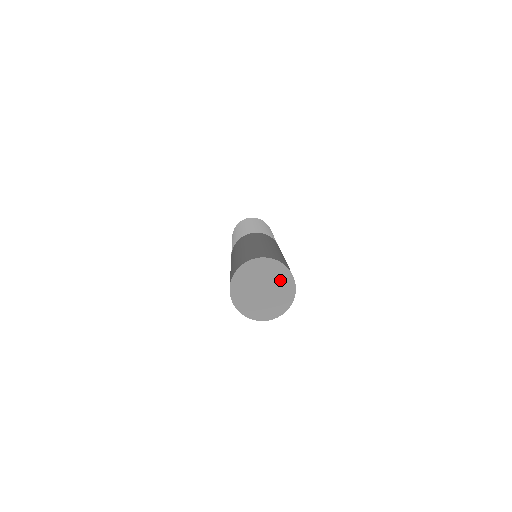
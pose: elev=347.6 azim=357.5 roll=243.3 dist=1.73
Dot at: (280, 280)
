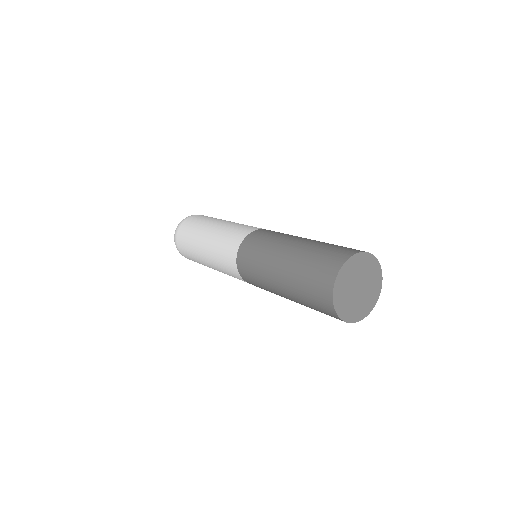
Dot at: (371, 294)
